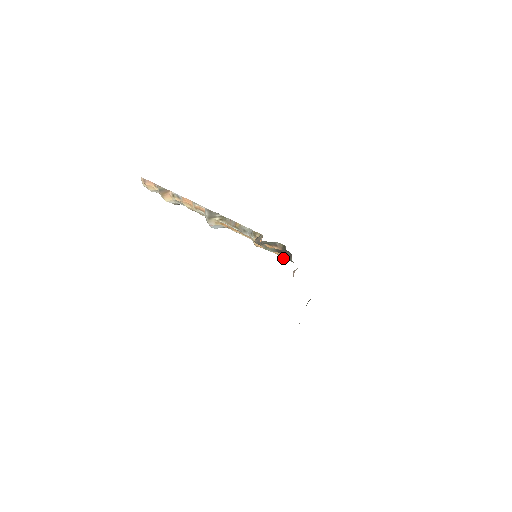
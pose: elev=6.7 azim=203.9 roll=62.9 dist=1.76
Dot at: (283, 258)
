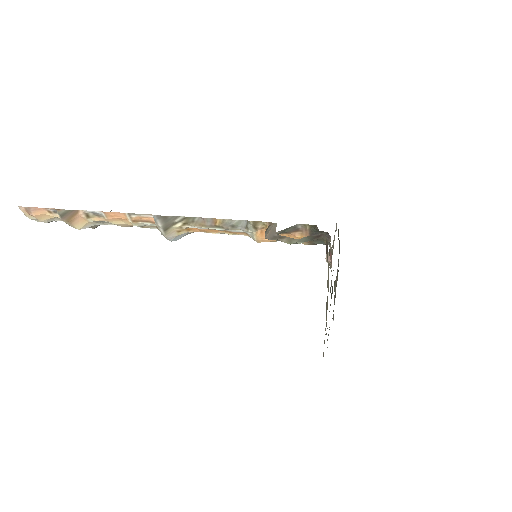
Dot at: (310, 244)
